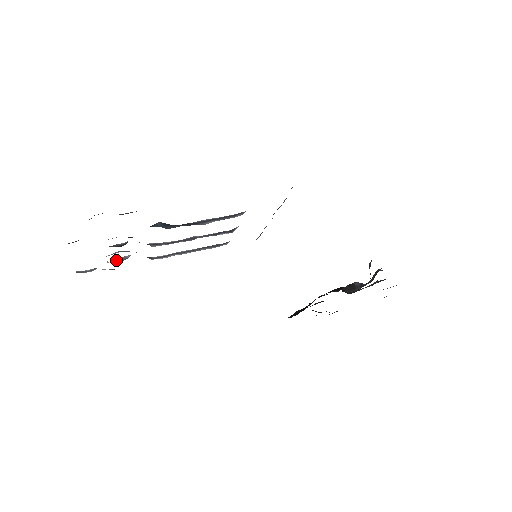
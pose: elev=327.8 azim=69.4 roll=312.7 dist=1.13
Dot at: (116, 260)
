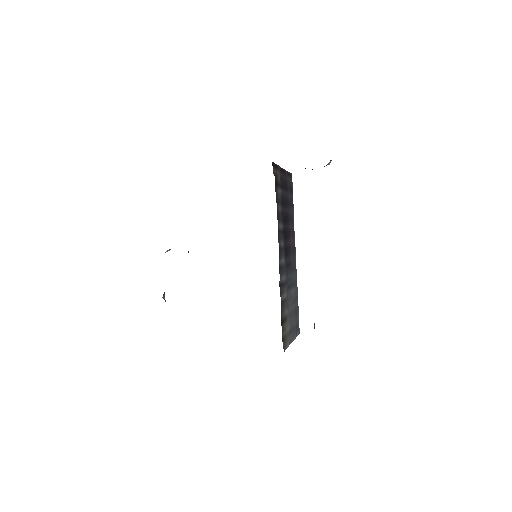
Dot at: occluded
